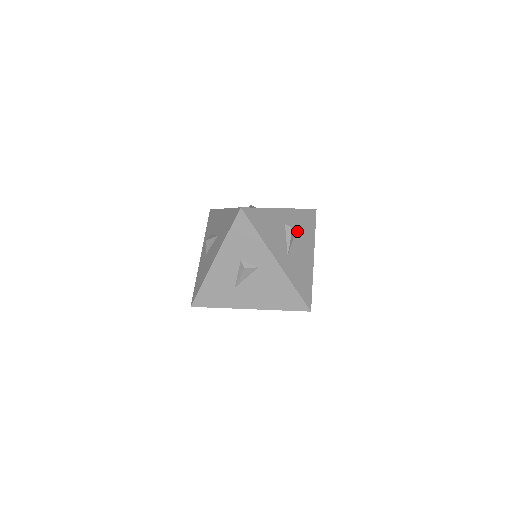
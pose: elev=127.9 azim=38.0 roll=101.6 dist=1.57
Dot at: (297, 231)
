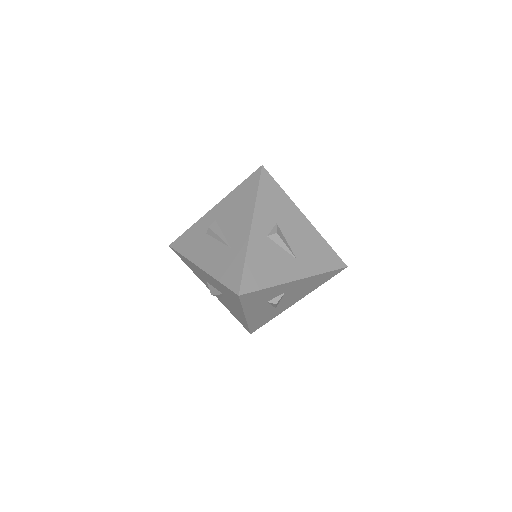
Dot at: (277, 222)
